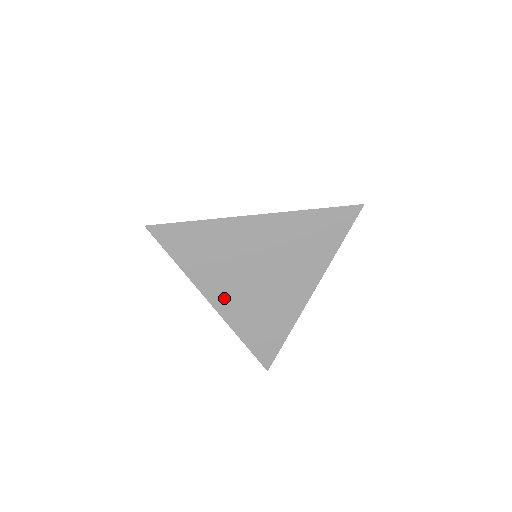
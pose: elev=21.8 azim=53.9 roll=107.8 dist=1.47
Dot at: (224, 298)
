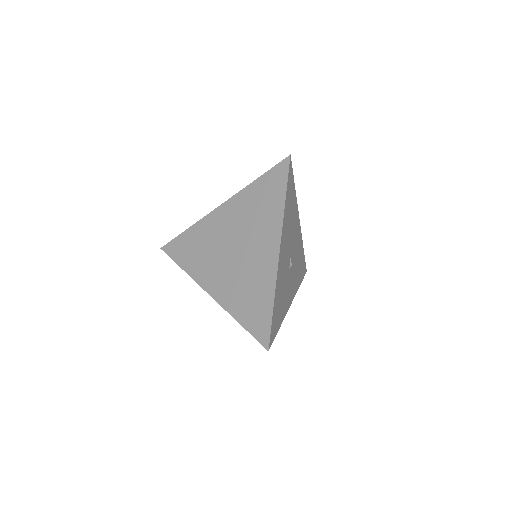
Dot at: occluded
